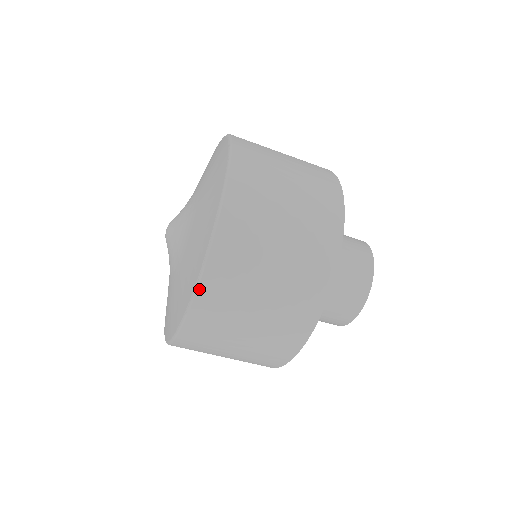
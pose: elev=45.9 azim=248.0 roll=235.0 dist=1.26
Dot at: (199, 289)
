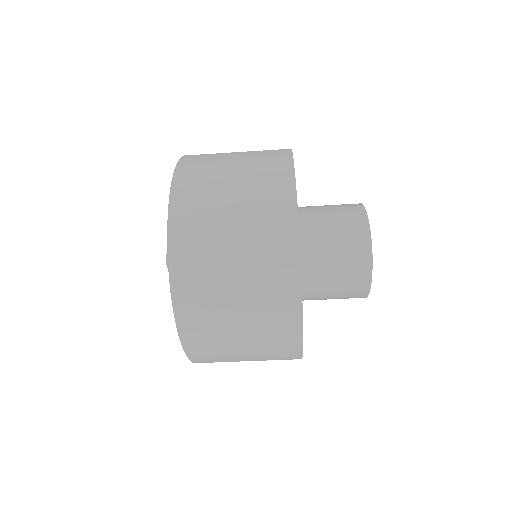
Dot at: (173, 292)
